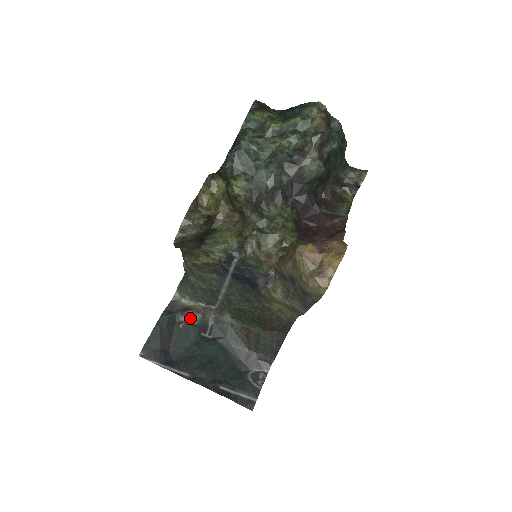
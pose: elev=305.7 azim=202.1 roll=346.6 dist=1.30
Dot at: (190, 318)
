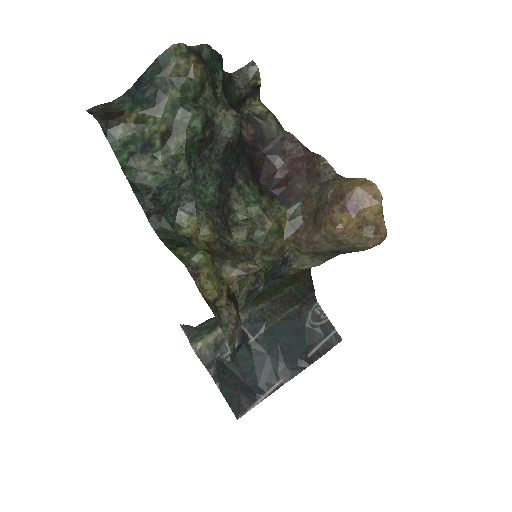
Dot at: occluded
